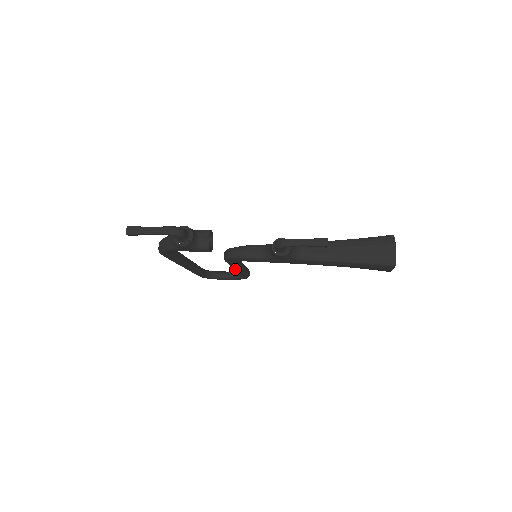
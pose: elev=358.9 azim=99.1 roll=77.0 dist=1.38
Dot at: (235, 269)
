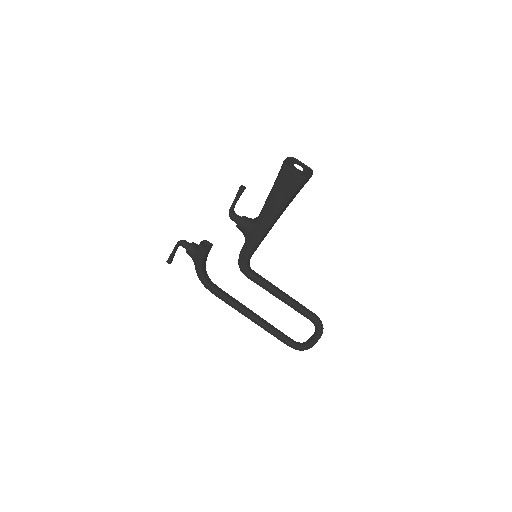
Dot at: (276, 296)
